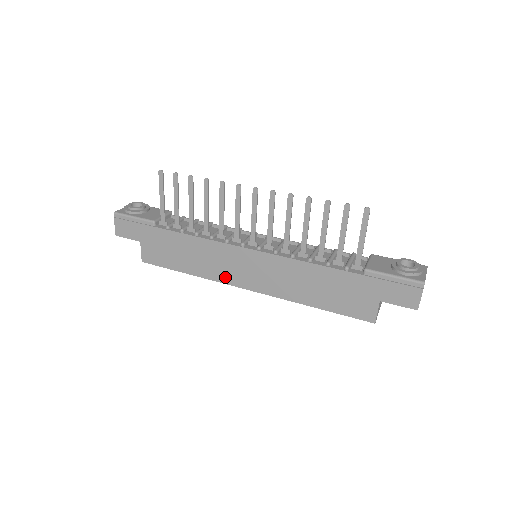
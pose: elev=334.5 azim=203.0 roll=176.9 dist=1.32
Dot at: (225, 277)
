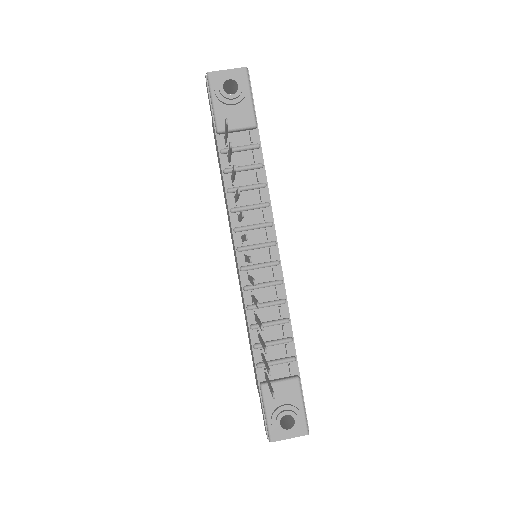
Dot at: occluded
